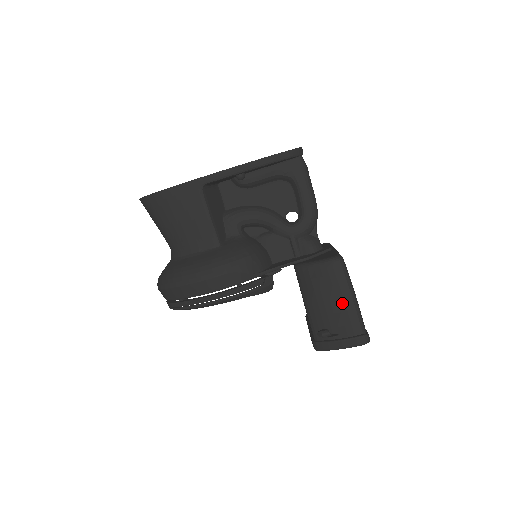
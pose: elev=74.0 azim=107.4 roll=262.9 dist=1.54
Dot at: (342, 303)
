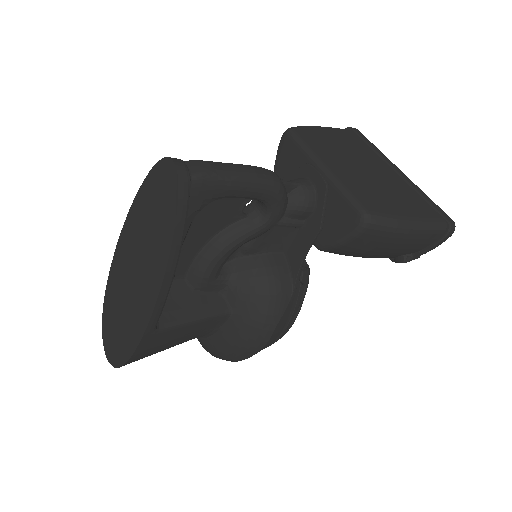
Dot at: (406, 241)
